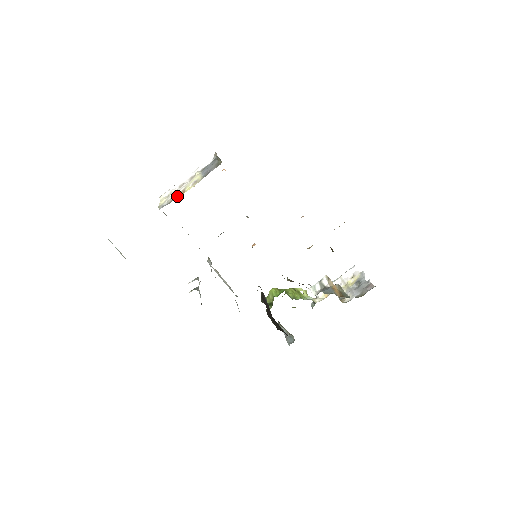
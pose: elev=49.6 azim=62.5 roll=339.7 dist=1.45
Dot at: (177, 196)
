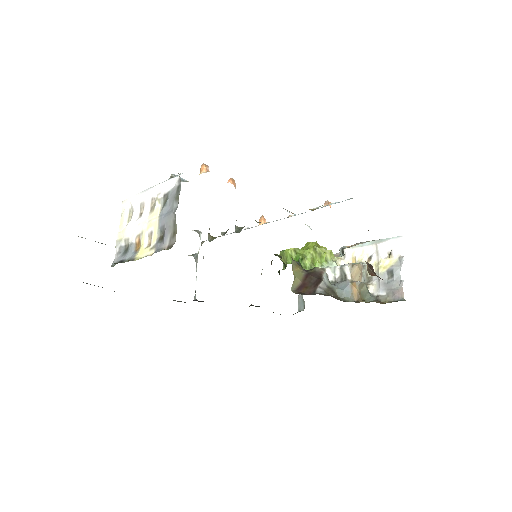
Dot at: (131, 250)
